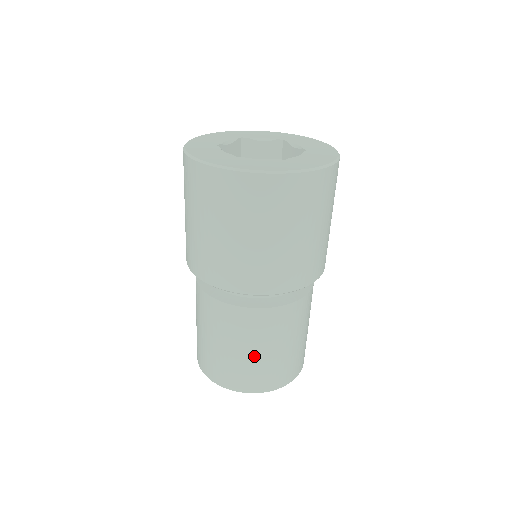
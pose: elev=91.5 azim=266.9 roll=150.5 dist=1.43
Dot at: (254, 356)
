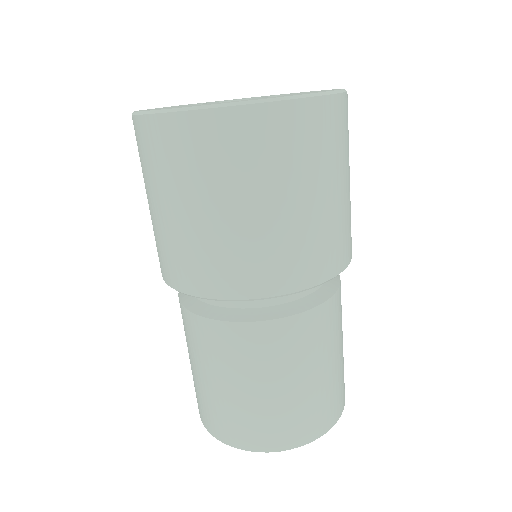
Dot at: (284, 393)
